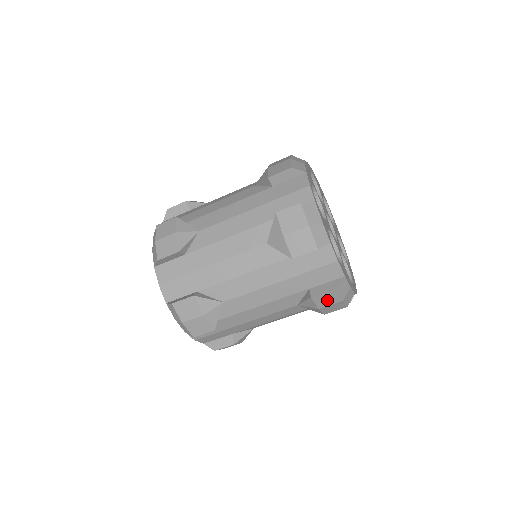
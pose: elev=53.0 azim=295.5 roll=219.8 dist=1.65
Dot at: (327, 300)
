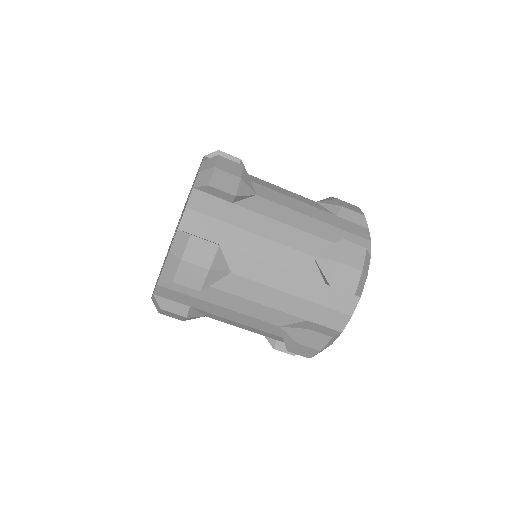
Dot at: (314, 341)
